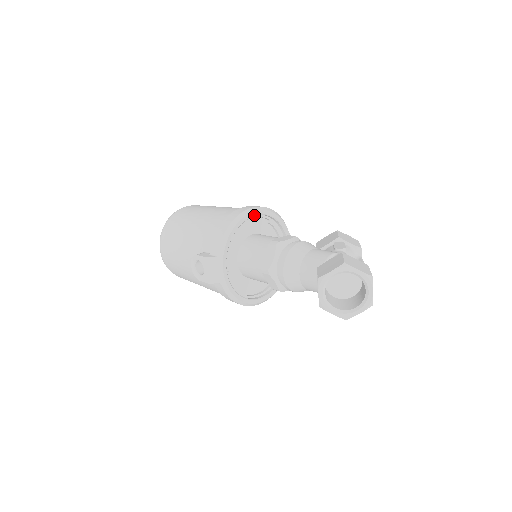
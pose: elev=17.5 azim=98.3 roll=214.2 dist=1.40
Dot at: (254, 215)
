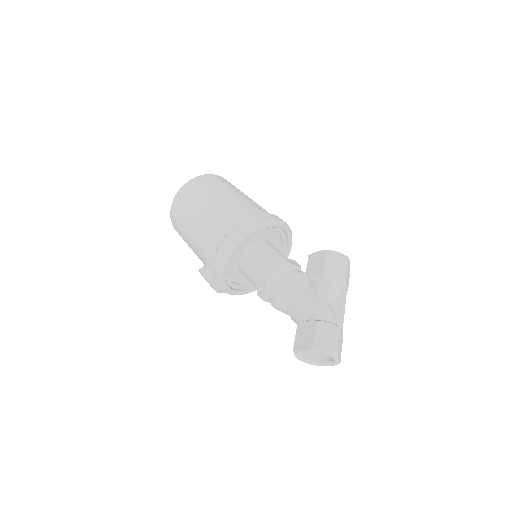
Dot at: occluded
